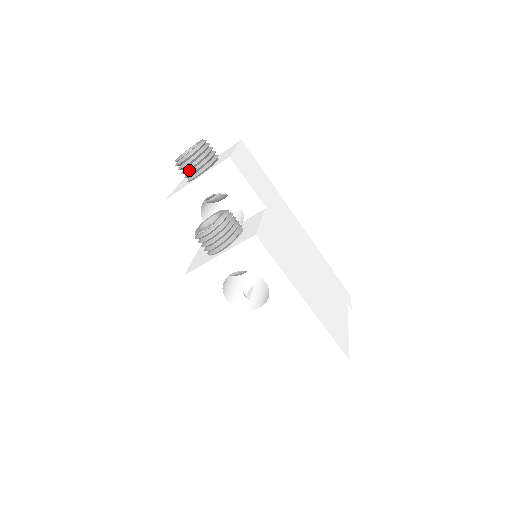
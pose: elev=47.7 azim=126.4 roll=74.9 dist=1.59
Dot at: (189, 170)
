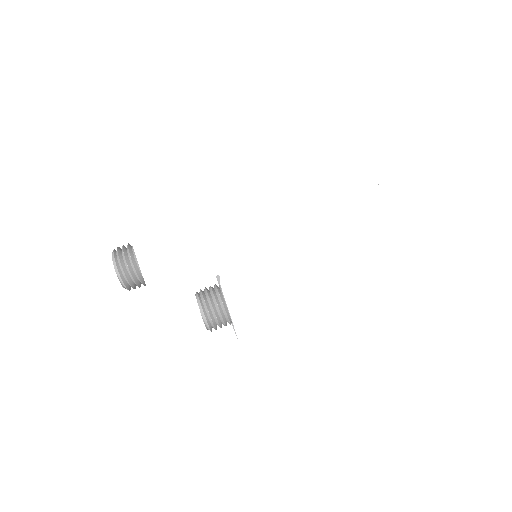
Dot at: (141, 283)
